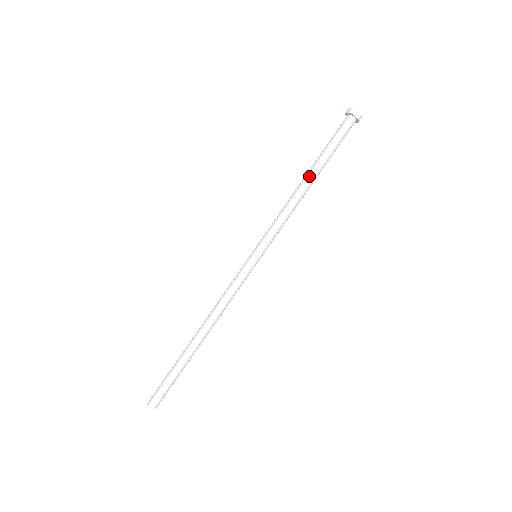
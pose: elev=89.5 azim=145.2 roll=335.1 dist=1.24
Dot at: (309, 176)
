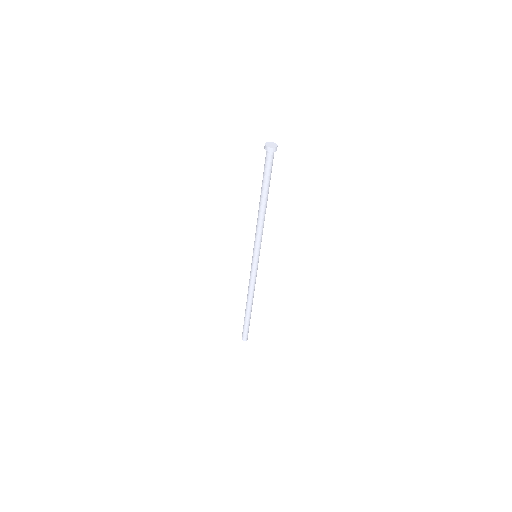
Dot at: (260, 201)
